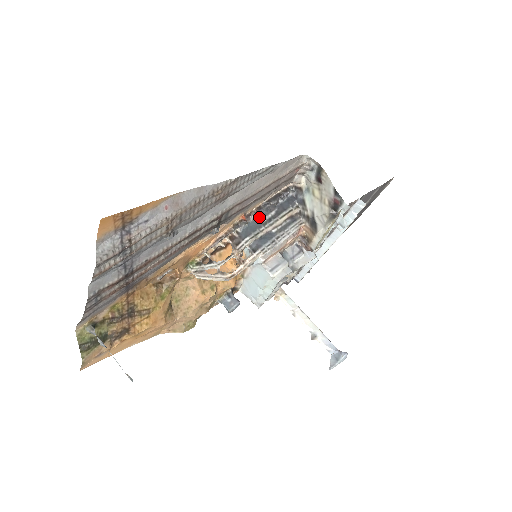
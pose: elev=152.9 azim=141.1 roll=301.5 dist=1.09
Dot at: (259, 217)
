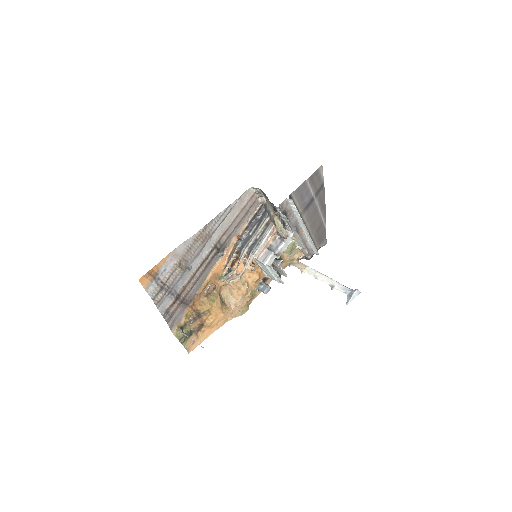
Dot at: (248, 233)
